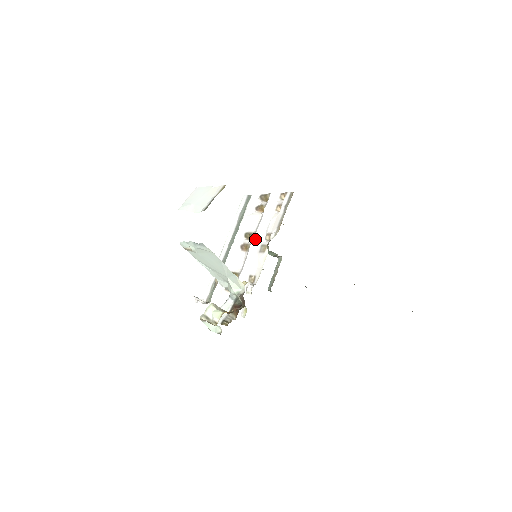
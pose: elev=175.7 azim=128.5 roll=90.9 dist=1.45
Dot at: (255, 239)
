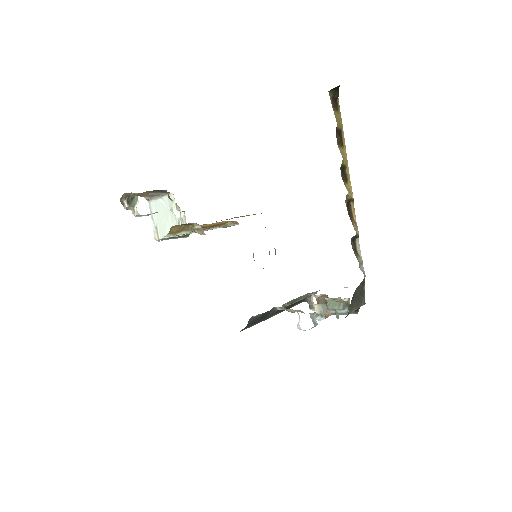
Dot at: occluded
